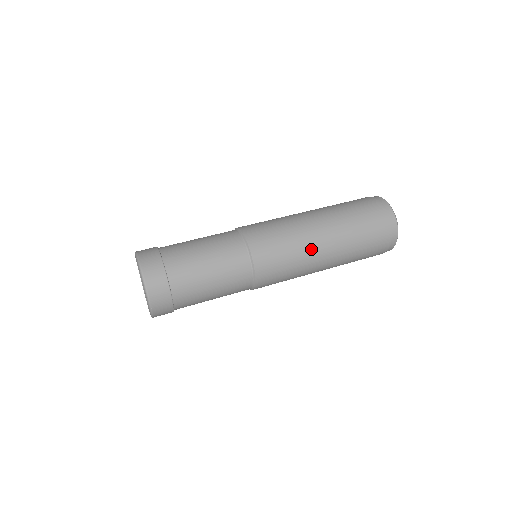
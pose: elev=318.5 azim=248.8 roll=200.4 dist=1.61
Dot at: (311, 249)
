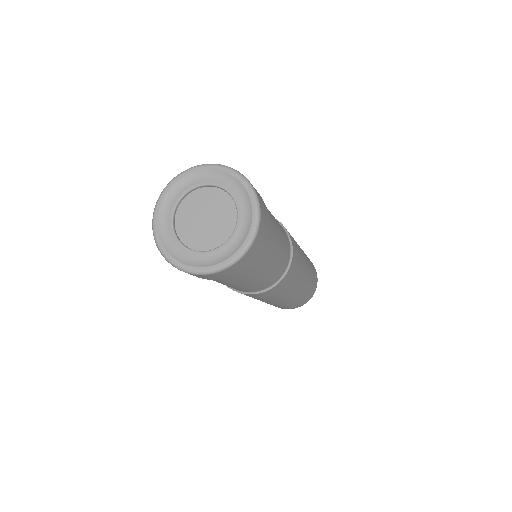
Dot at: (301, 250)
